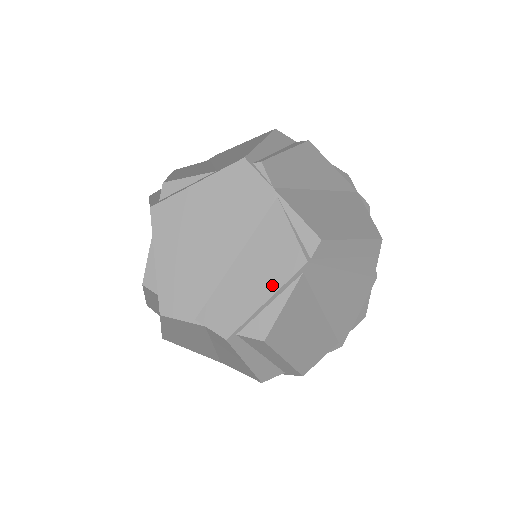
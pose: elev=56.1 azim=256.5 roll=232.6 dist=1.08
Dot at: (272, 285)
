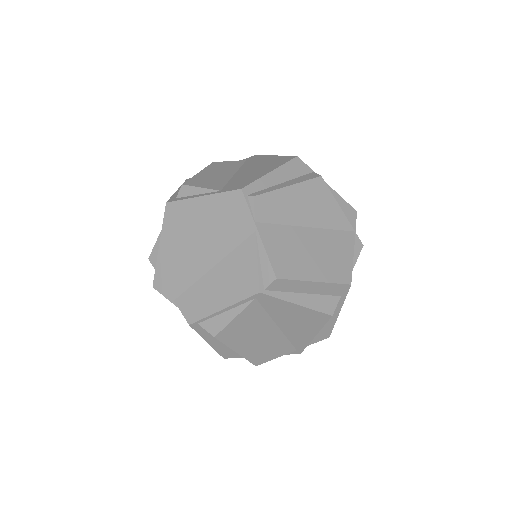
Dot at: (230, 299)
